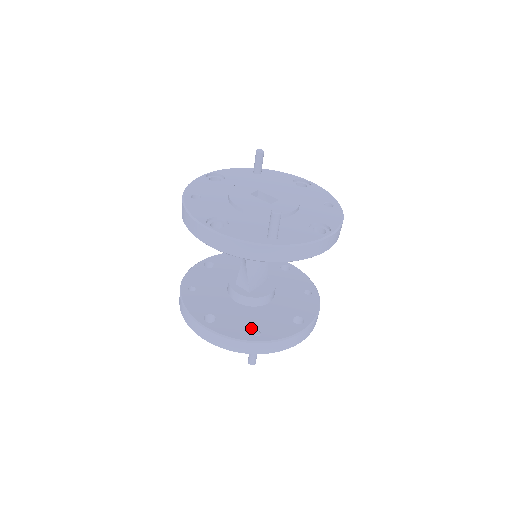
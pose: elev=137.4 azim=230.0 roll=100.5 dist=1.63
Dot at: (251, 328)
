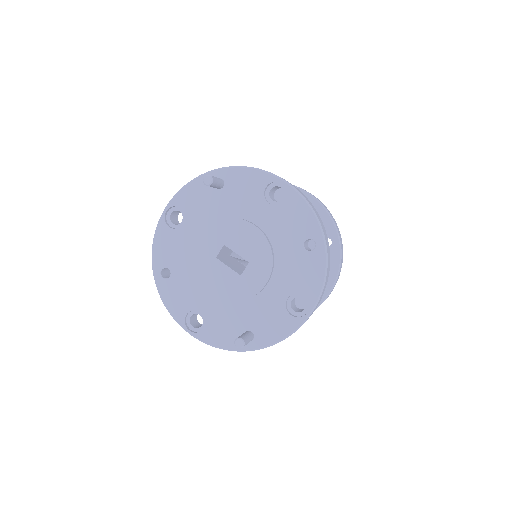
Dot at: occluded
